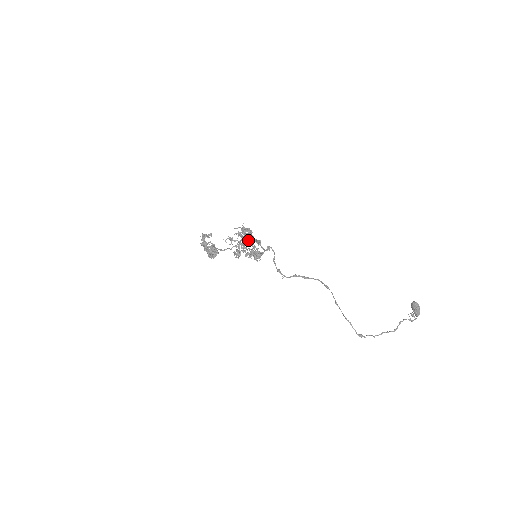
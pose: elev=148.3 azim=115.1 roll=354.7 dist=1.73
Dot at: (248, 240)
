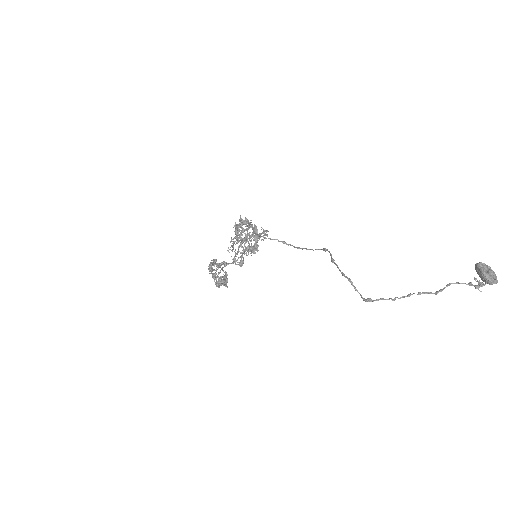
Dot at: (244, 231)
